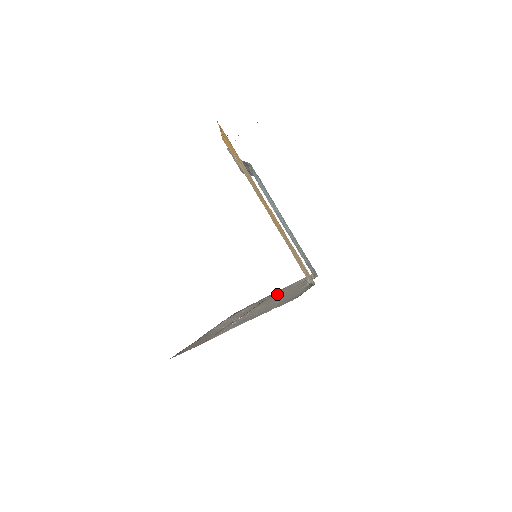
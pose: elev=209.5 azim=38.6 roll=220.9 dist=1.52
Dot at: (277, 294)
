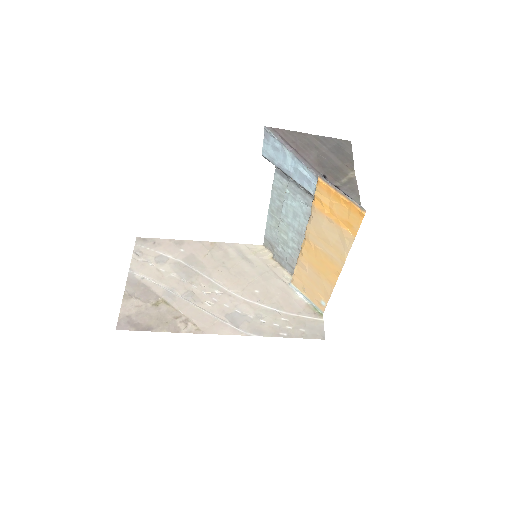
Dot at: (233, 264)
